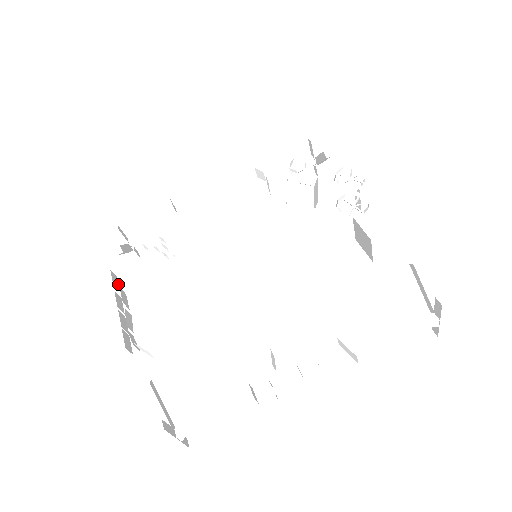
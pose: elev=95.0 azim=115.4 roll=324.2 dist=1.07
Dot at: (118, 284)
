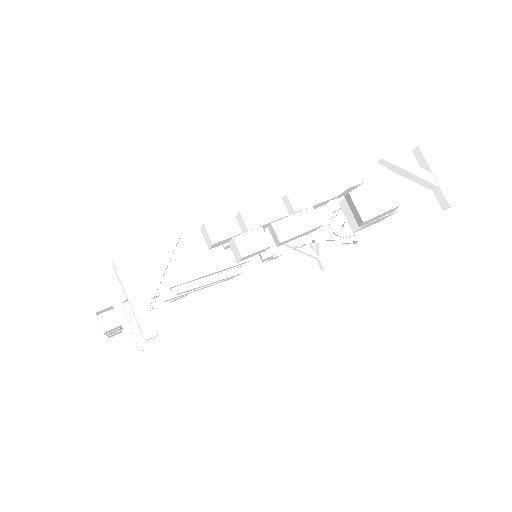
Dot at: occluded
